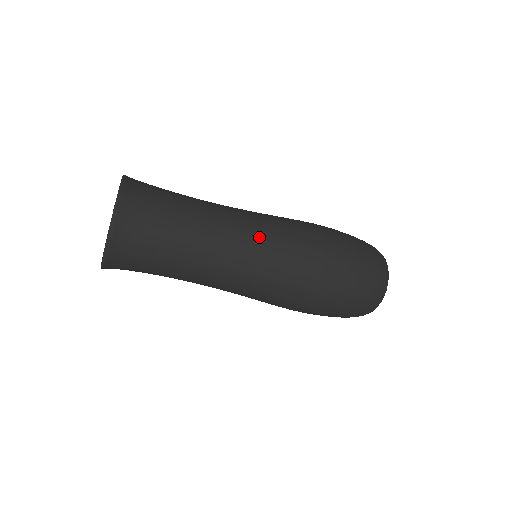
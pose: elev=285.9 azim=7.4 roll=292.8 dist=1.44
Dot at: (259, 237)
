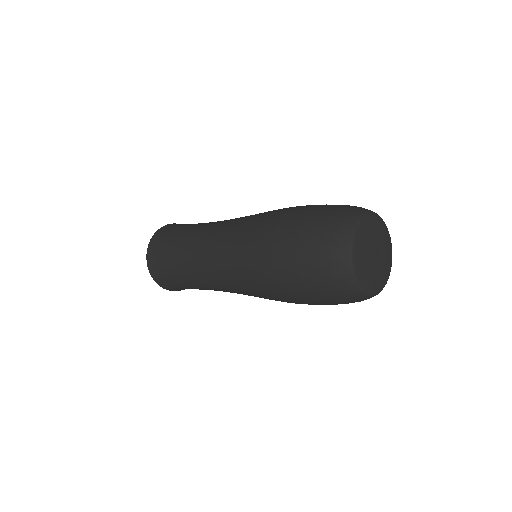
Dot at: (222, 279)
